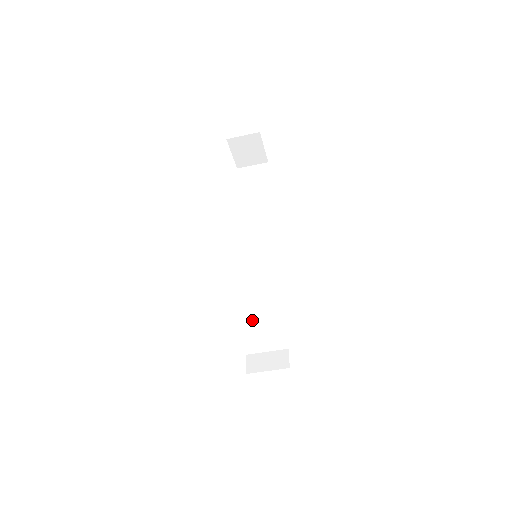
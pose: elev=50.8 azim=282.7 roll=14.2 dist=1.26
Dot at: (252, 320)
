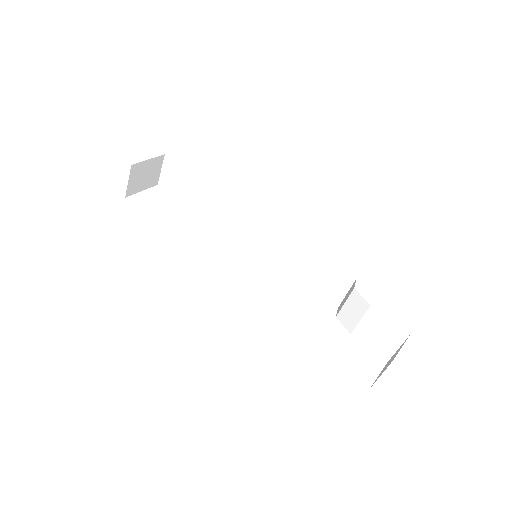
Dot at: (309, 284)
